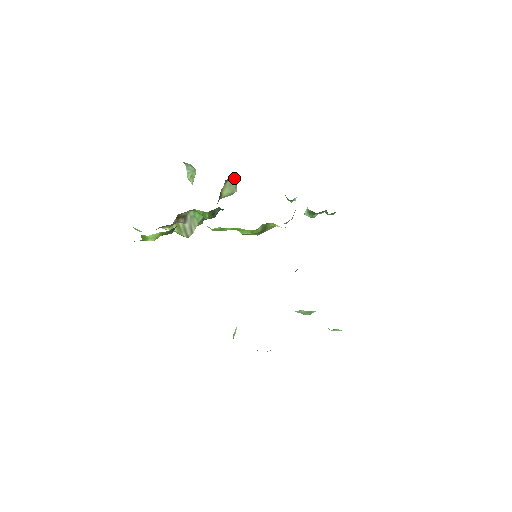
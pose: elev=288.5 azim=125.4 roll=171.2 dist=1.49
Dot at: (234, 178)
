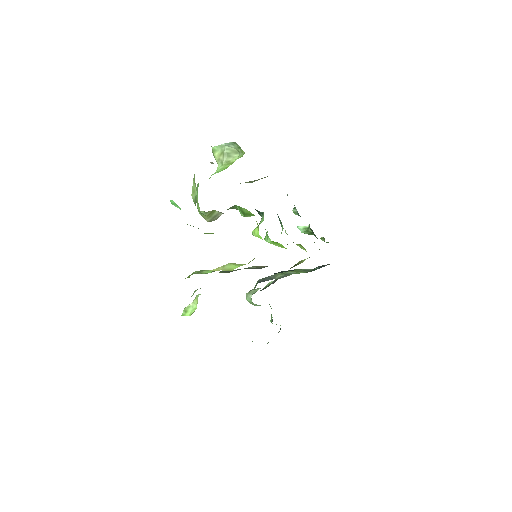
Dot at: (267, 176)
